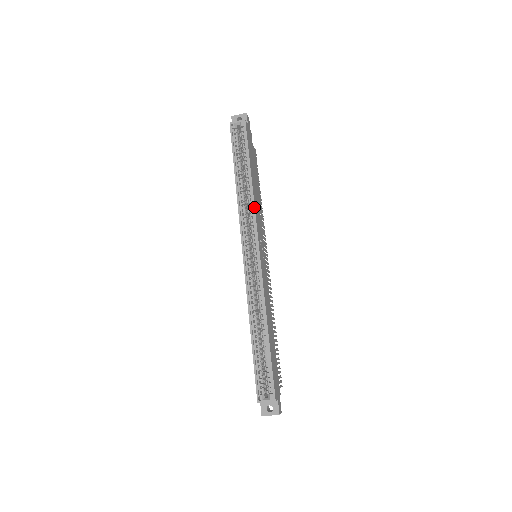
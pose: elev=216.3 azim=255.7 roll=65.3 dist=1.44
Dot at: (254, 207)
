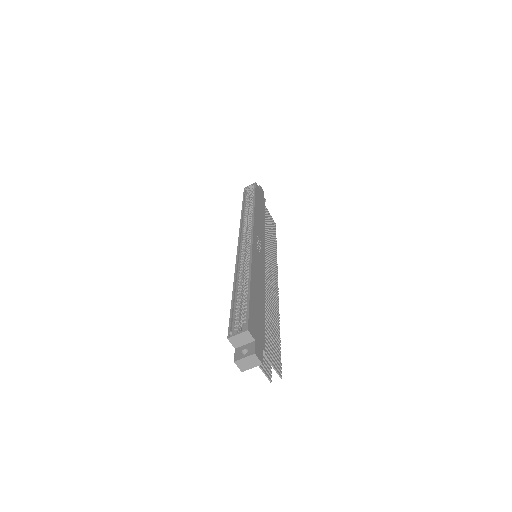
Dot at: (253, 216)
